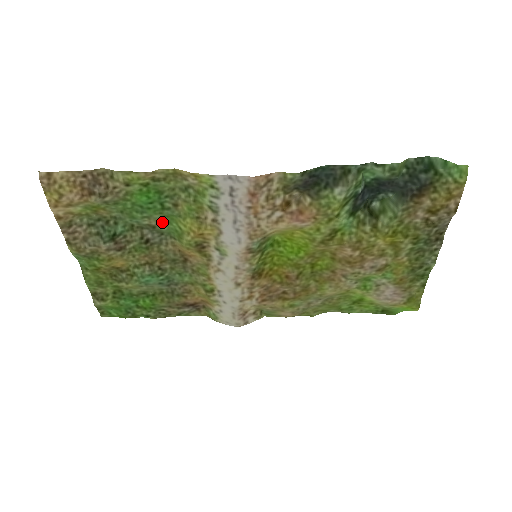
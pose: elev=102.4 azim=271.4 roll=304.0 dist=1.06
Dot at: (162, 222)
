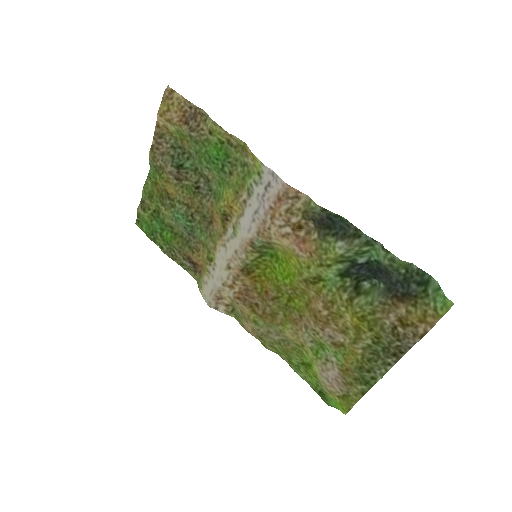
Dot at: (216, 181)
